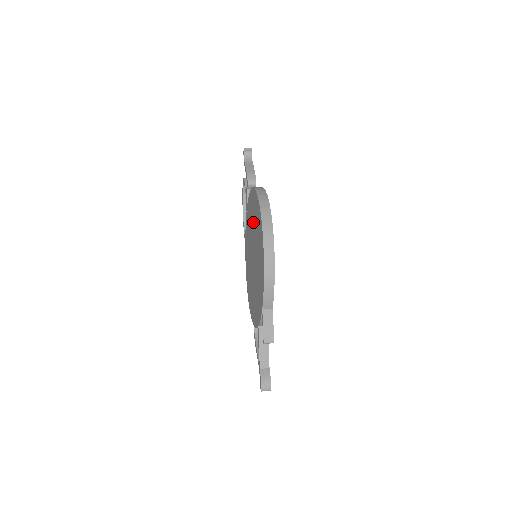
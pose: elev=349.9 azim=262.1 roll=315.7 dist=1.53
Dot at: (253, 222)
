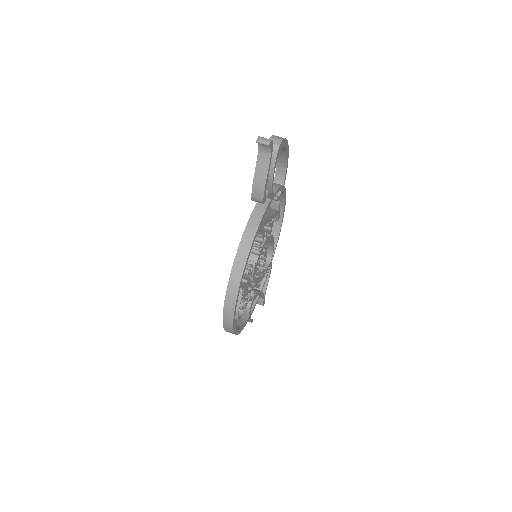
Dot at: occluded
